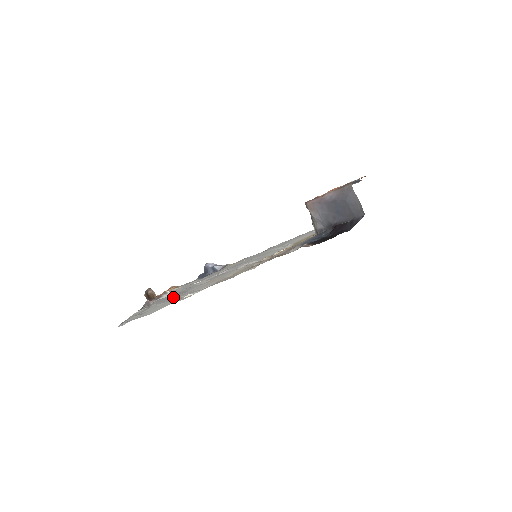
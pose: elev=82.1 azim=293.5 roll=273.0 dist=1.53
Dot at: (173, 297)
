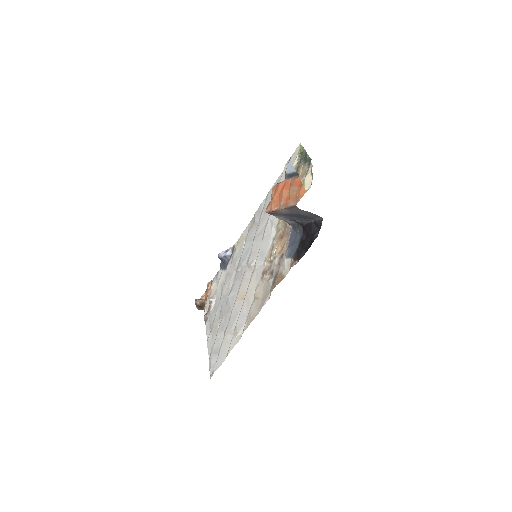
Dot at: (223, 321)
